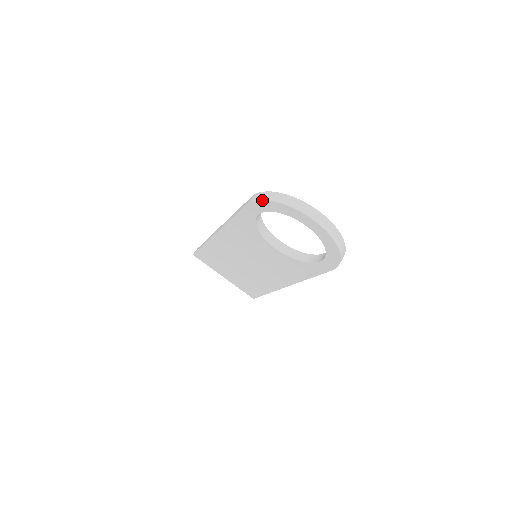
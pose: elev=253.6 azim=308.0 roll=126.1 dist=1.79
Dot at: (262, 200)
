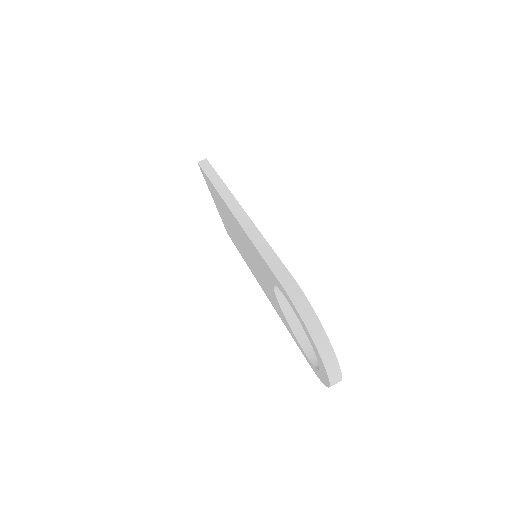
Dot at: (299, 313)
